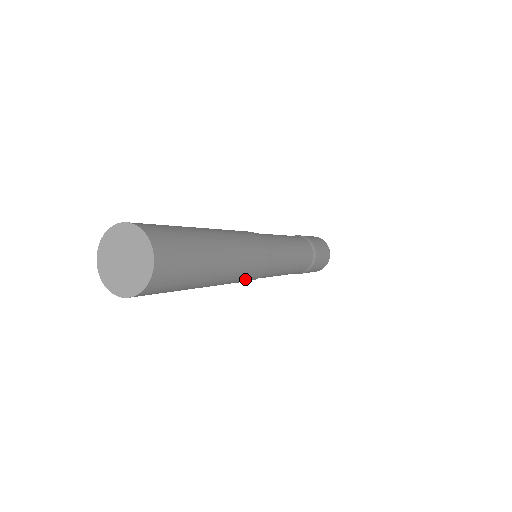
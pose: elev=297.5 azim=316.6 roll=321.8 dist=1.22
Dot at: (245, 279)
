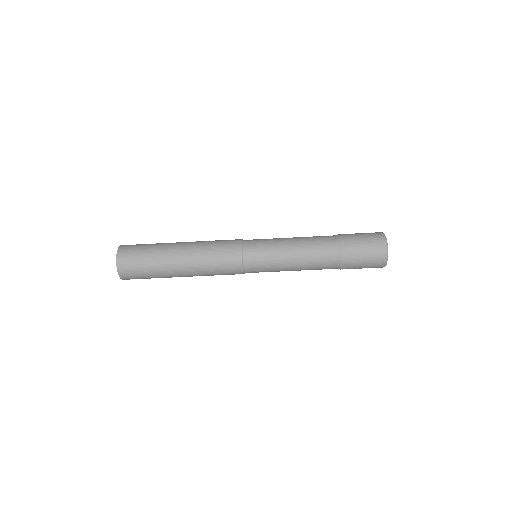
Dot at: occluded
